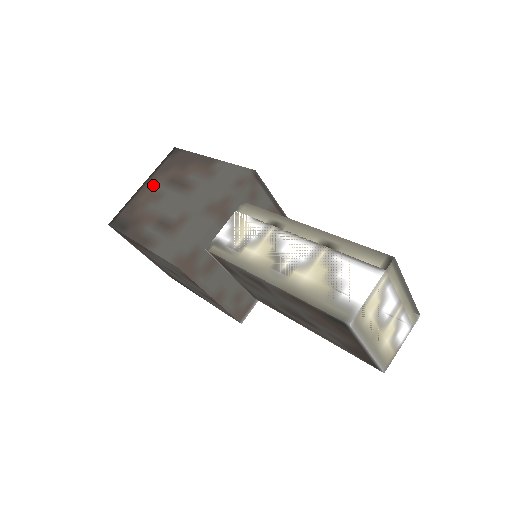
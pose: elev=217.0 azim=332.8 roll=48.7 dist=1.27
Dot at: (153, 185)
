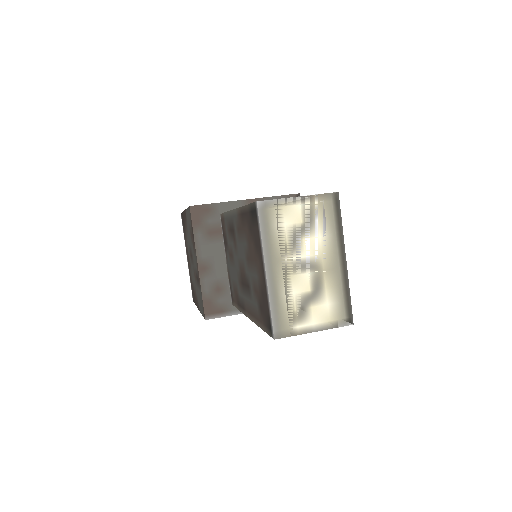
Dot at: occluded
